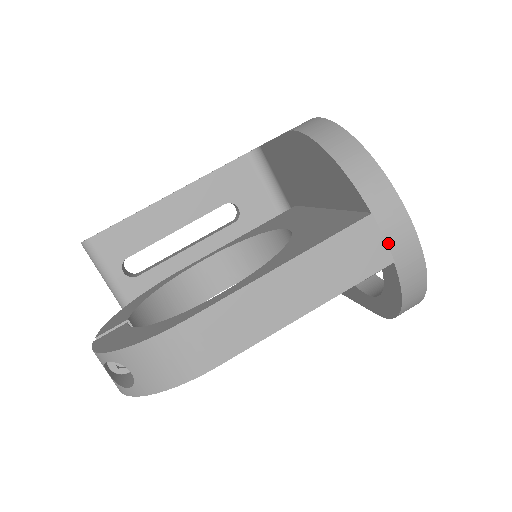
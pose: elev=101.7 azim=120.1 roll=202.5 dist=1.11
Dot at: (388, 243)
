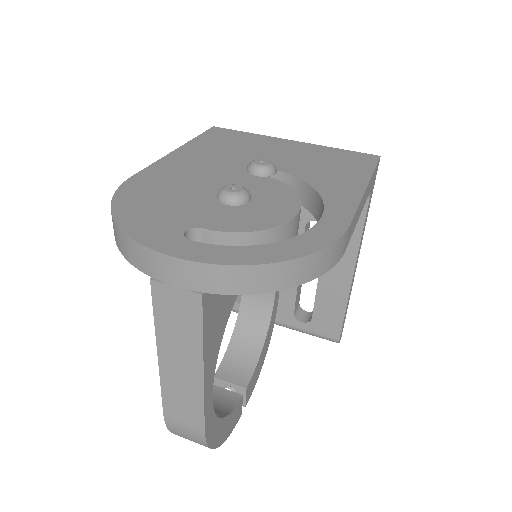
Dot at: (182, 287)
